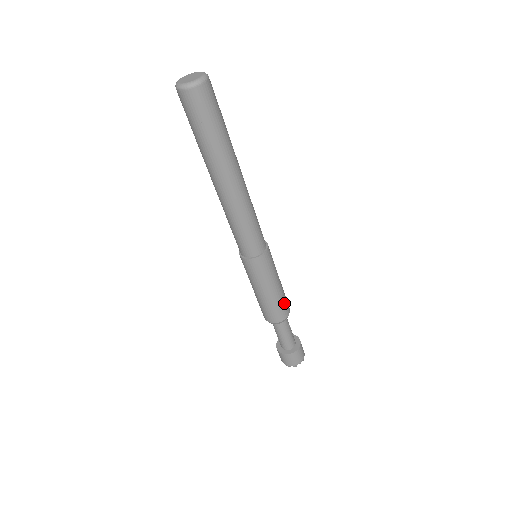
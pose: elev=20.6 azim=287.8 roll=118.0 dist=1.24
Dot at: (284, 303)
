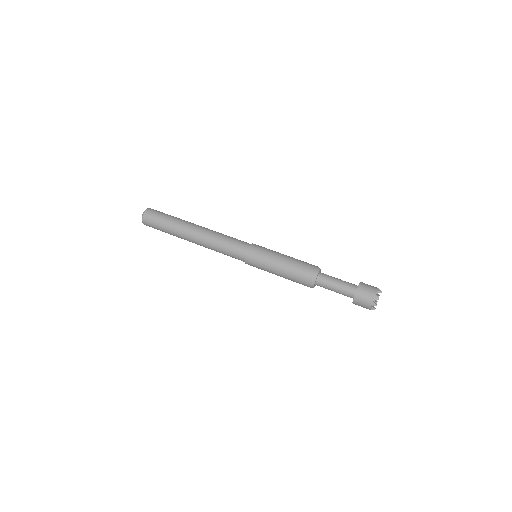
Dot at: (303, 263)
